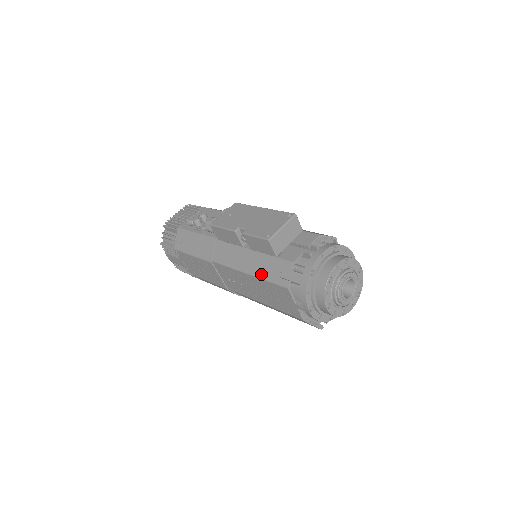
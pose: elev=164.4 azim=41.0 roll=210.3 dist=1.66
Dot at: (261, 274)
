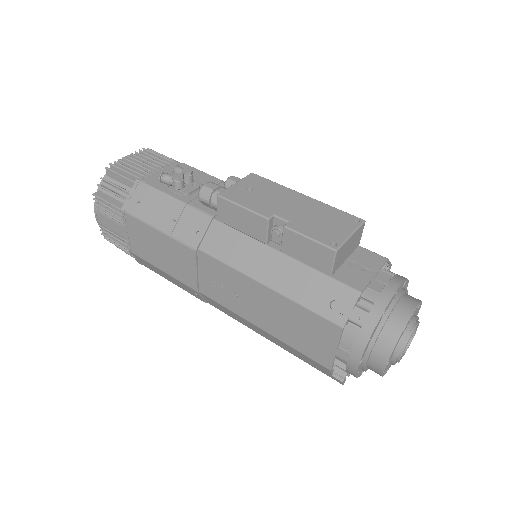
Dot at: (294, 293)
